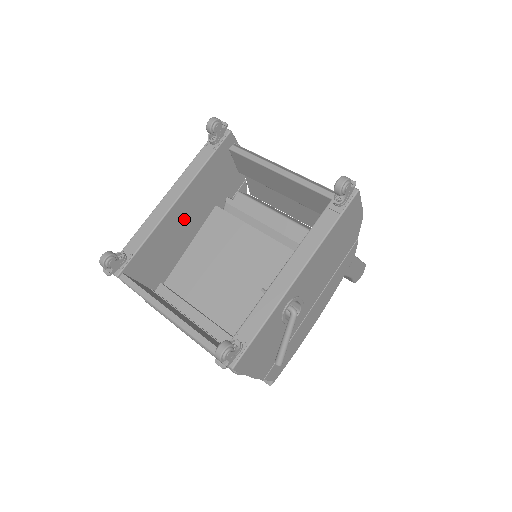
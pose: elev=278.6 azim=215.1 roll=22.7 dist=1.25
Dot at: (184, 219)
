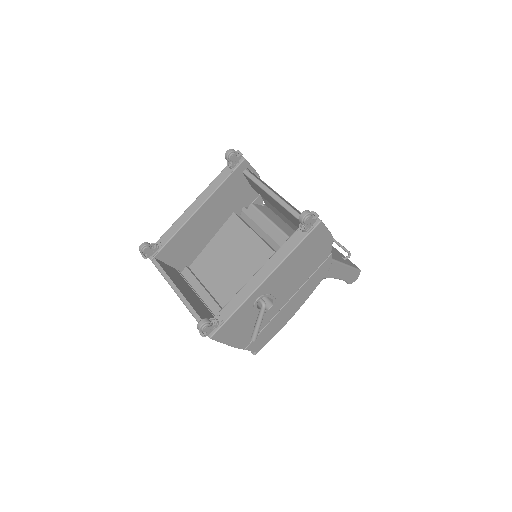
Dot at: (205, 222)
